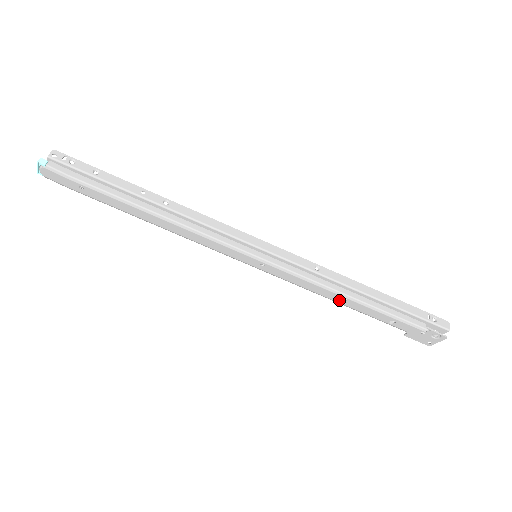
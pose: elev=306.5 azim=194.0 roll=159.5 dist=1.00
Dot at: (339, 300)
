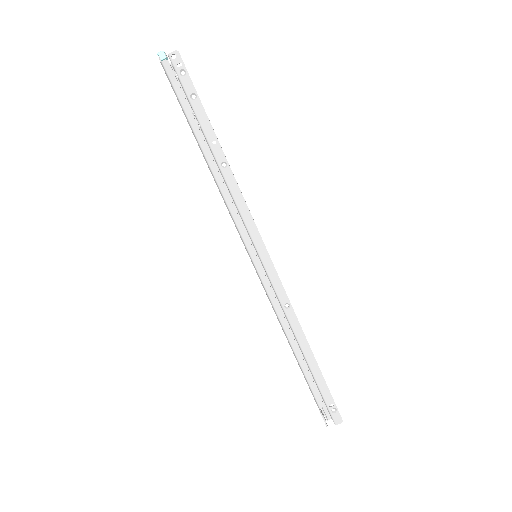
Dot at: occluded
